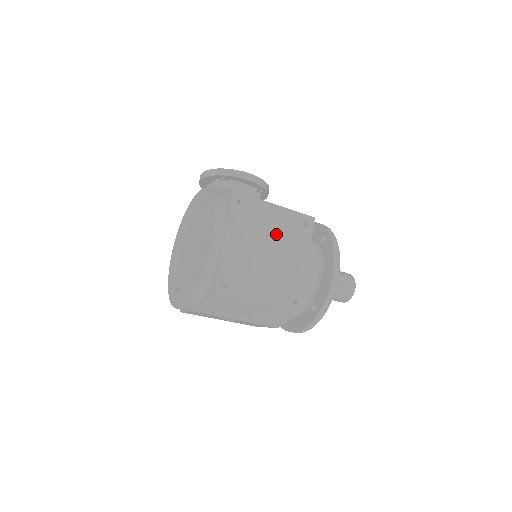
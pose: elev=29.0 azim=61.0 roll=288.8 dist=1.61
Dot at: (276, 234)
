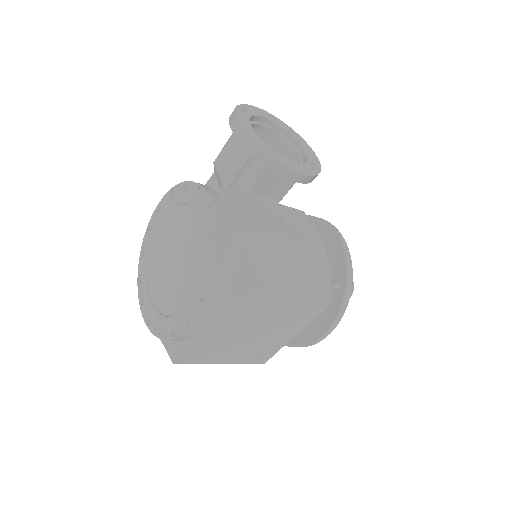
Dot at: (274, 318)
